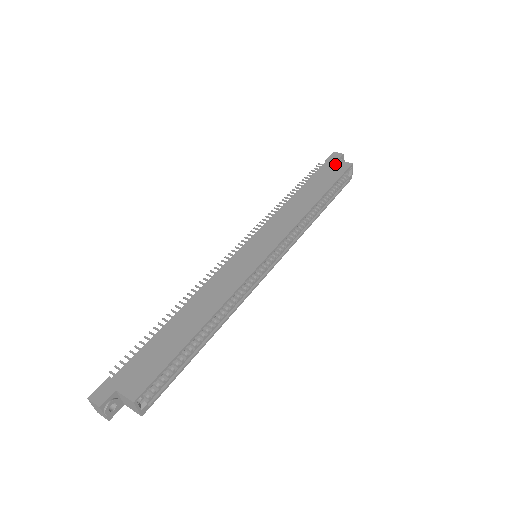
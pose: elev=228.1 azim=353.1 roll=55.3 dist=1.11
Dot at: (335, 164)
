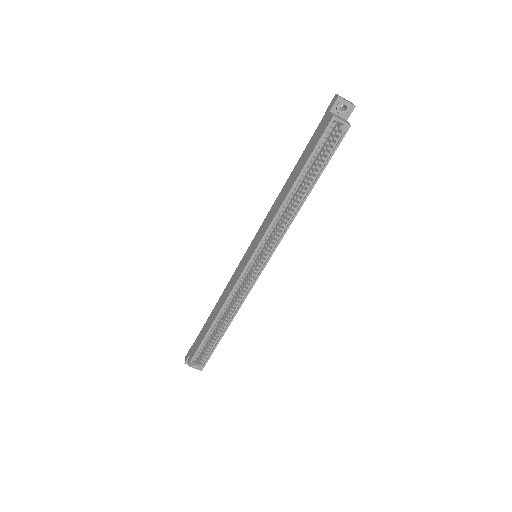
Dot at: (324, 121)
